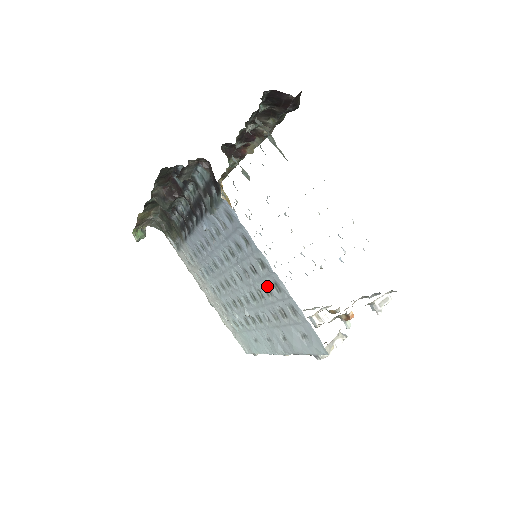
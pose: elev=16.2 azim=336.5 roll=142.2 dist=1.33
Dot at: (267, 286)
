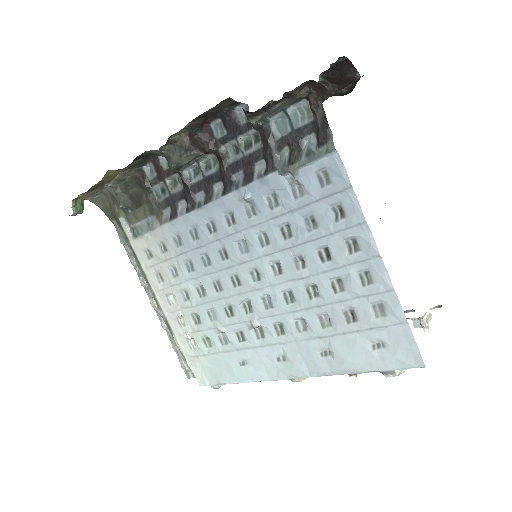
Dot at: (341, 278)
